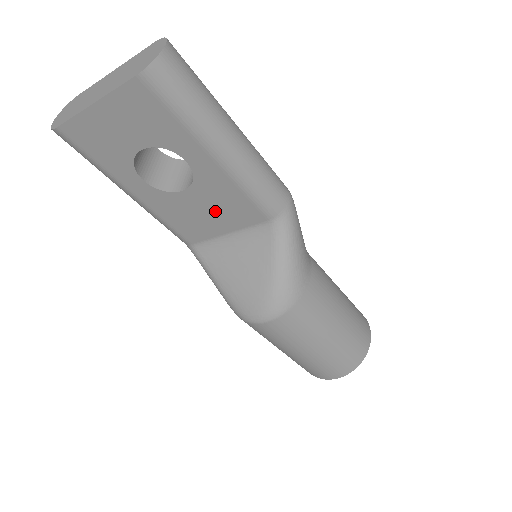
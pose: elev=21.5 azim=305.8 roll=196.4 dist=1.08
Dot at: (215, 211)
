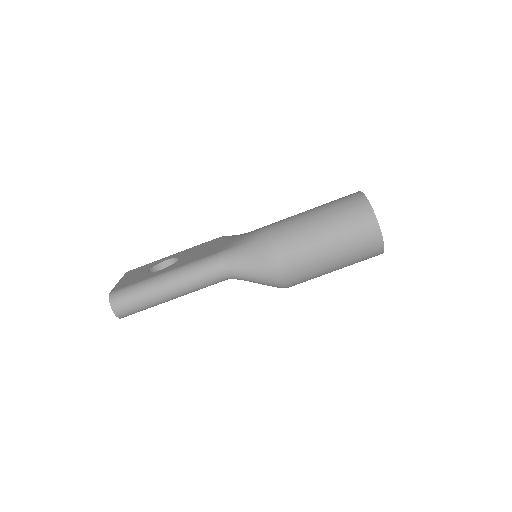
Dot at: occluded
